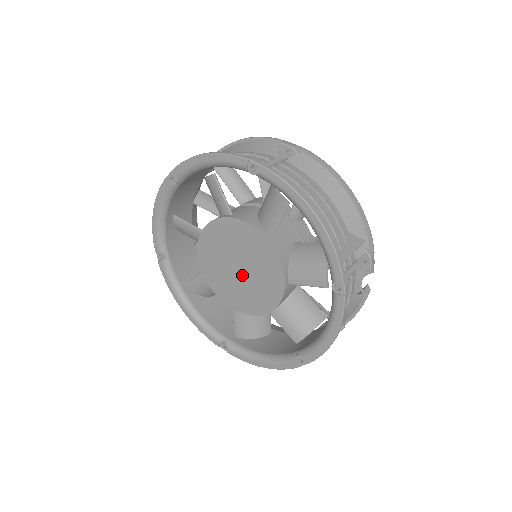
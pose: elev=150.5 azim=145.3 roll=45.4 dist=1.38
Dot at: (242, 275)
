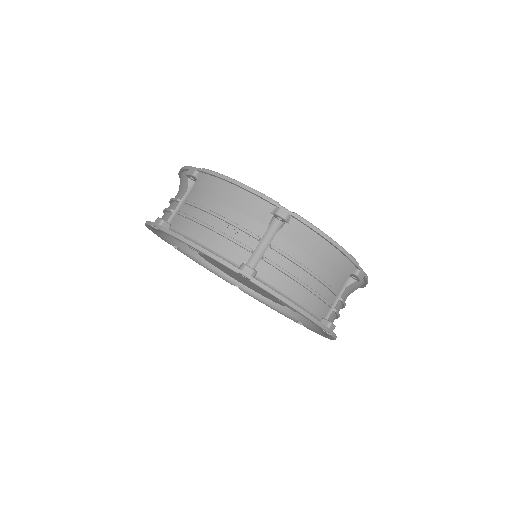
Dot at: occluded
